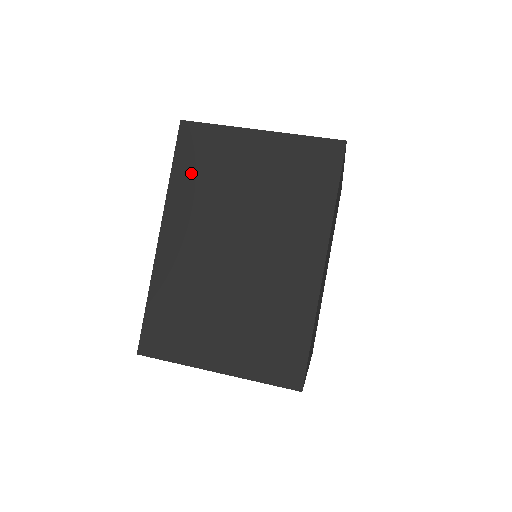
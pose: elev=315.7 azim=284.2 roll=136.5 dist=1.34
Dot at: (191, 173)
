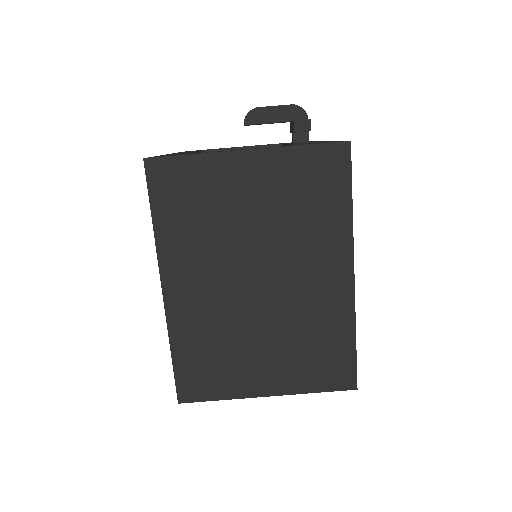
Dot at: occluded
